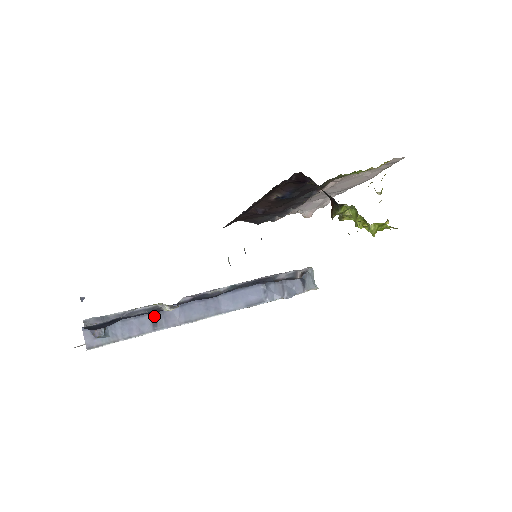
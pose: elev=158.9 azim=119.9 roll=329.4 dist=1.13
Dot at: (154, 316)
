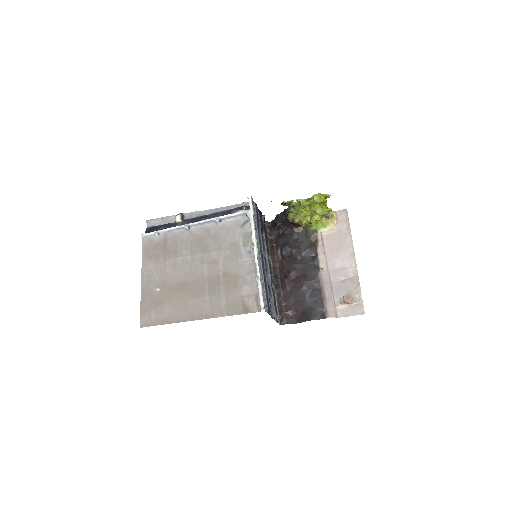
Dot at: occluded
